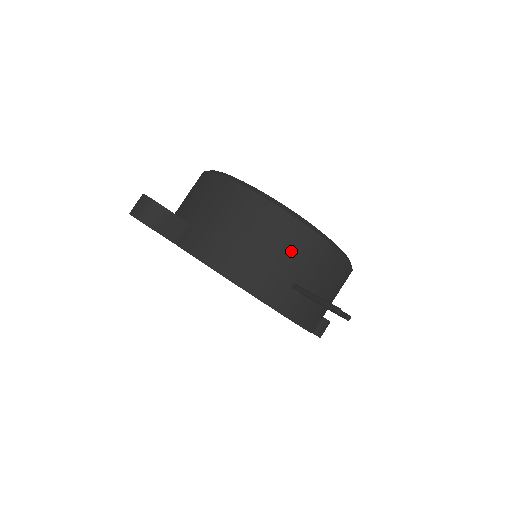
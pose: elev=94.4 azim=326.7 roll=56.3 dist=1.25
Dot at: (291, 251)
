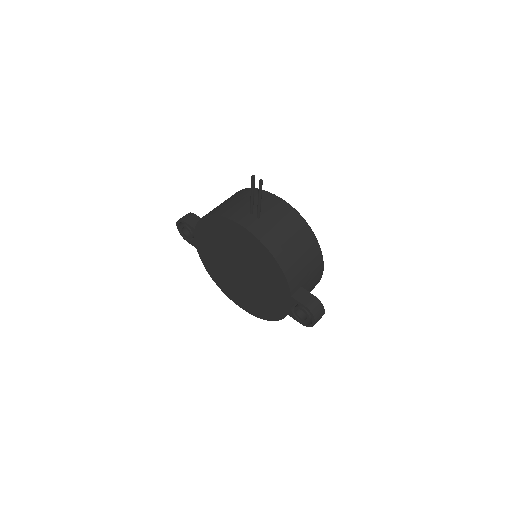
Dot at: occluded
